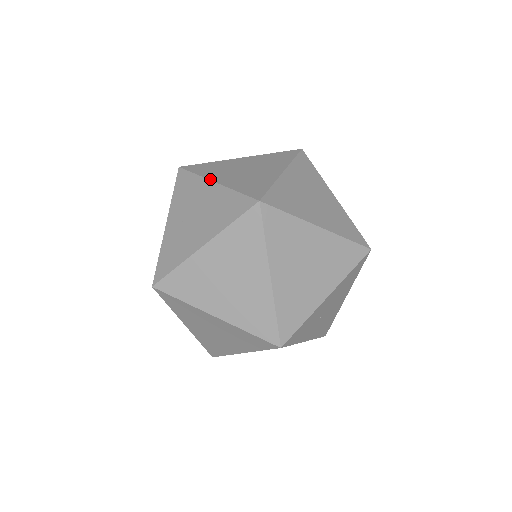
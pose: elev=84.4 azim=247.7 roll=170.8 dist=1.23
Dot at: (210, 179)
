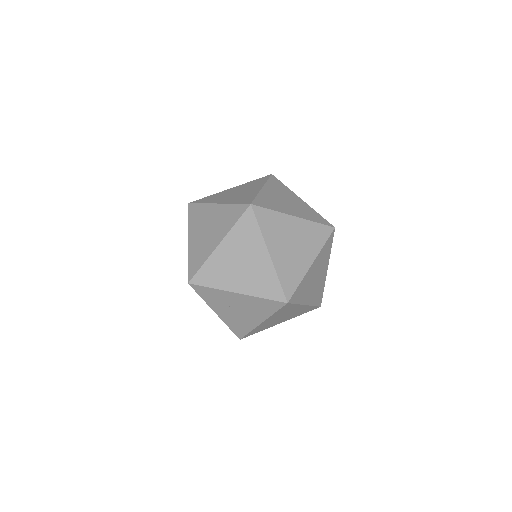
Dot at: (264, 186)
